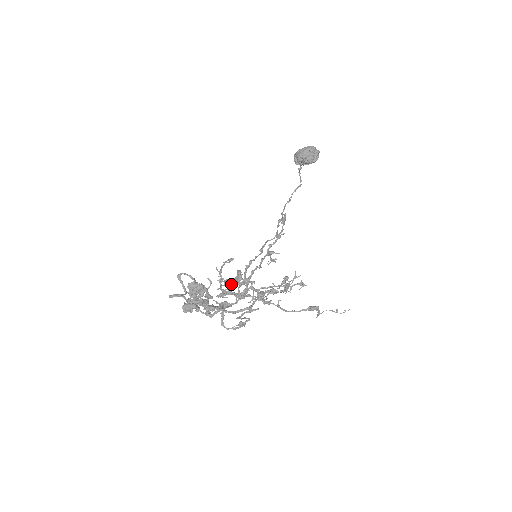
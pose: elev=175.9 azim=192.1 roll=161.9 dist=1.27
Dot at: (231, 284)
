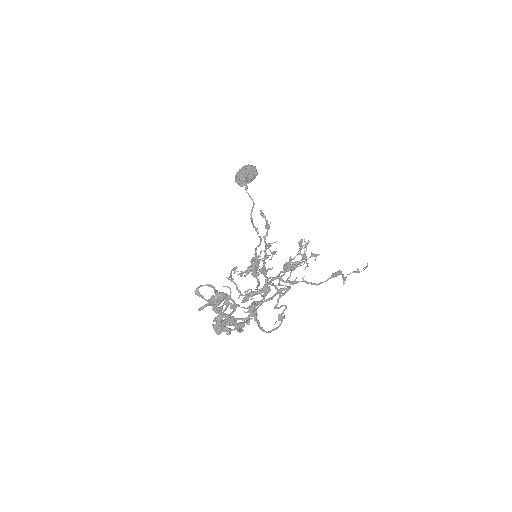
Dot at: (253, 268)
